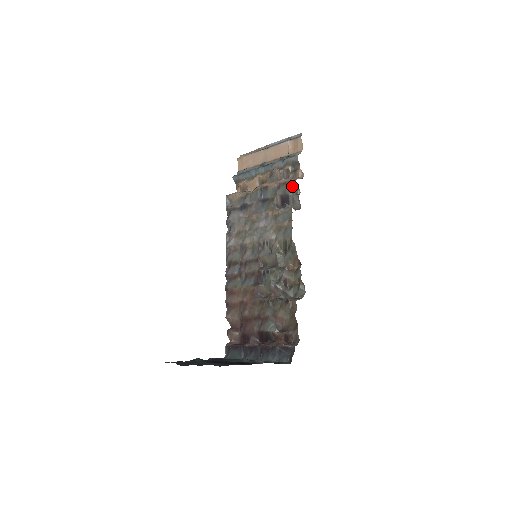
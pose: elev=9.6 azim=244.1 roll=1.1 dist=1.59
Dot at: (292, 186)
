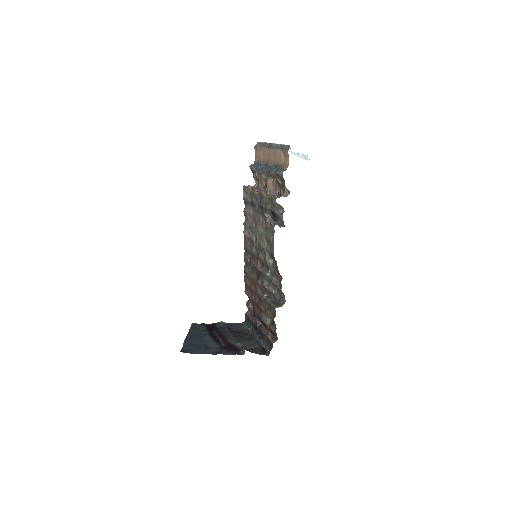
Dot at: (276, 205)
